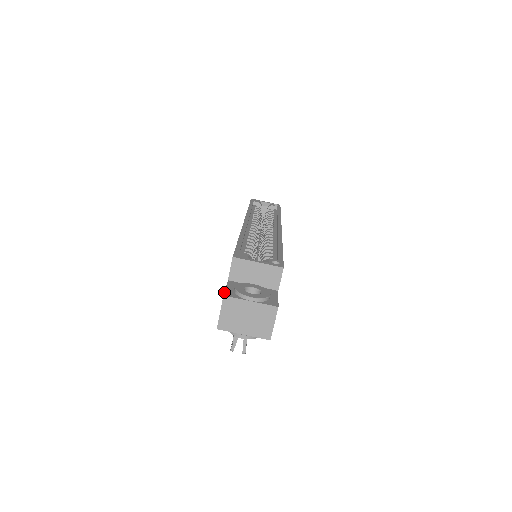
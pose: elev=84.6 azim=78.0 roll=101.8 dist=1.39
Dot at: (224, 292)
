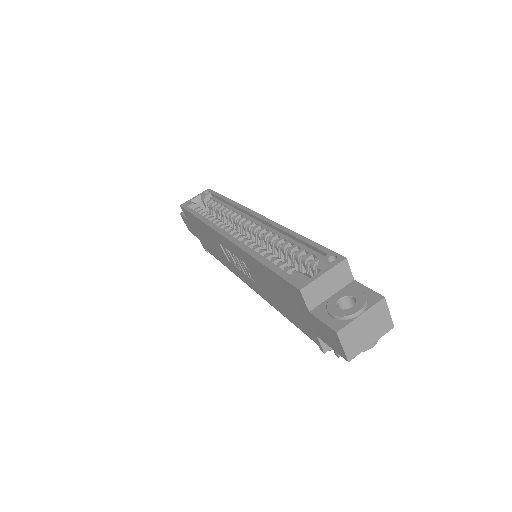
Dot at: (331, 329)
